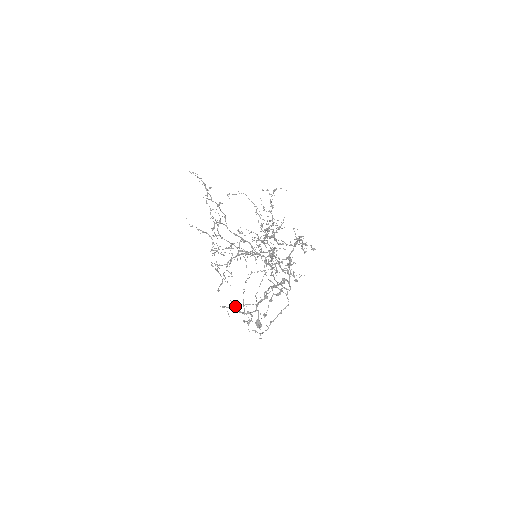
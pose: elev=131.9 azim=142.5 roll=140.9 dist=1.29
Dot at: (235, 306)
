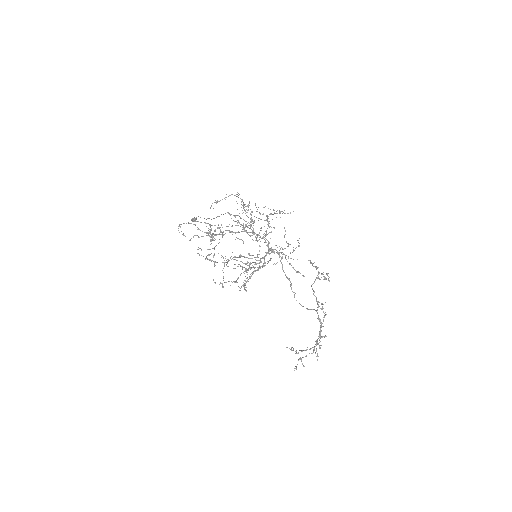
Dot at: occluded
